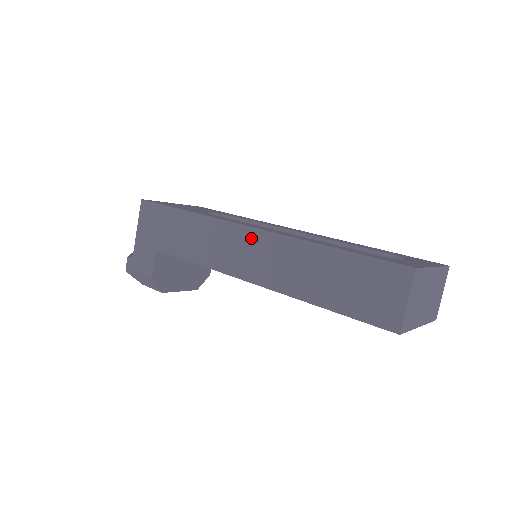
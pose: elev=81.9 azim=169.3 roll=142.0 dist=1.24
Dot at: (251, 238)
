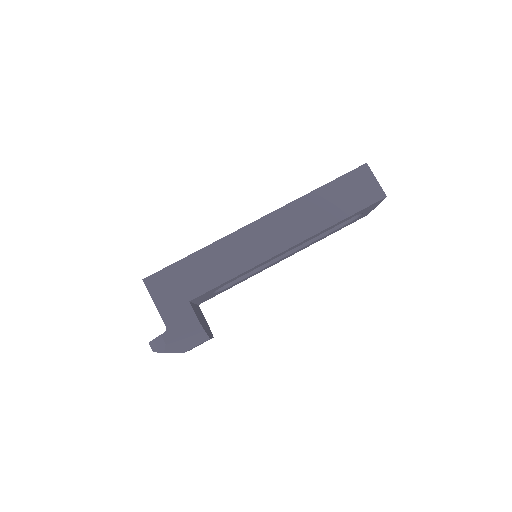
Dot at: (266, 224)
